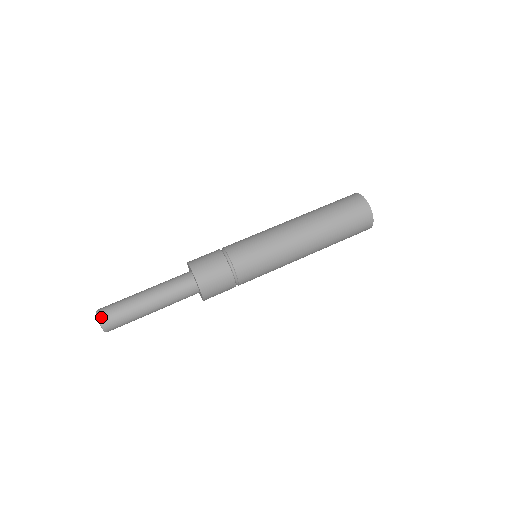
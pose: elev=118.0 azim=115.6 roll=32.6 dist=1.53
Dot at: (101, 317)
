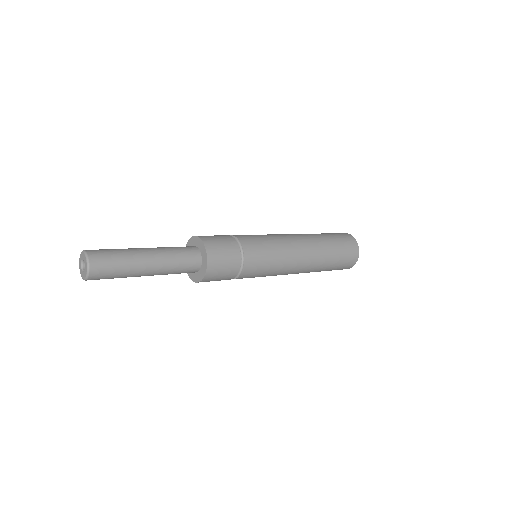
Dot at: occluded
